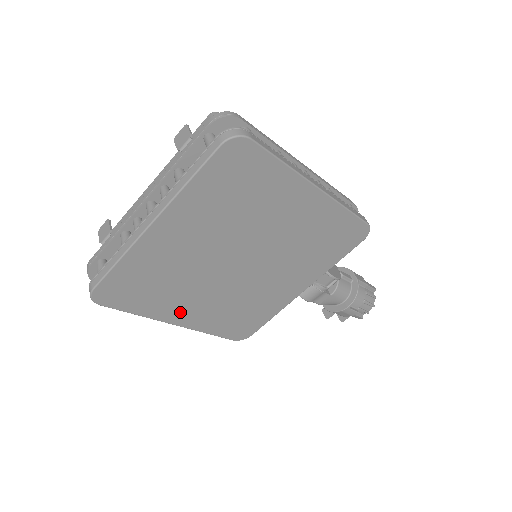
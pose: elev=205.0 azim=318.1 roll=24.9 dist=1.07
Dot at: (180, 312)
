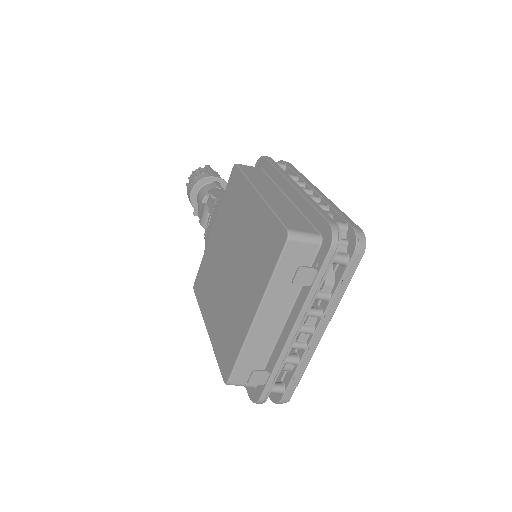
Dot at: occluded
